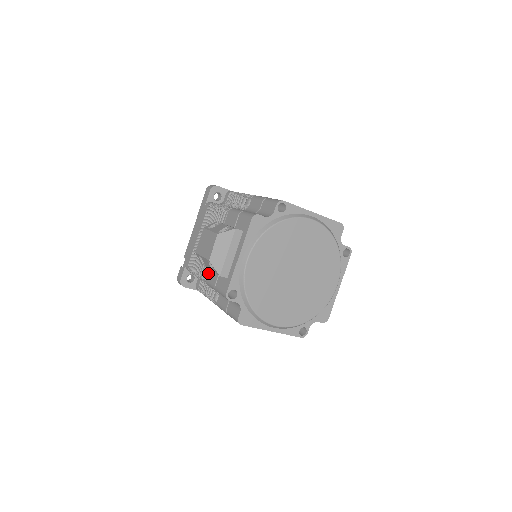
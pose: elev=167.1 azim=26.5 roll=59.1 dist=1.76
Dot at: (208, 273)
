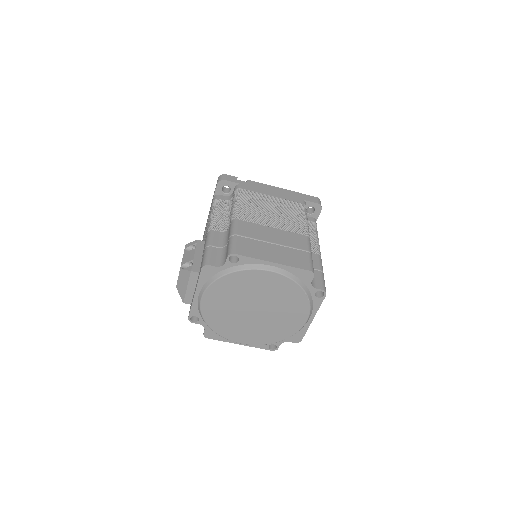
Dot at: occluded
